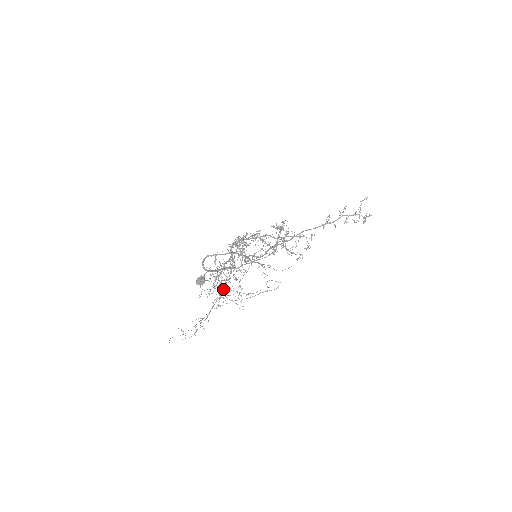
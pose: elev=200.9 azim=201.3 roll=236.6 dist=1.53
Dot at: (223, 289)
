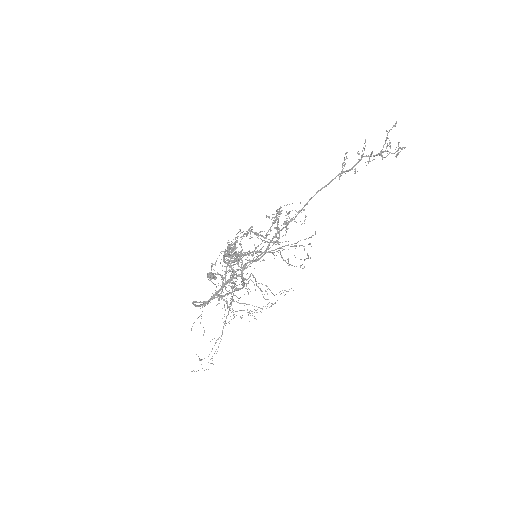
Dot at: (231, 299)
